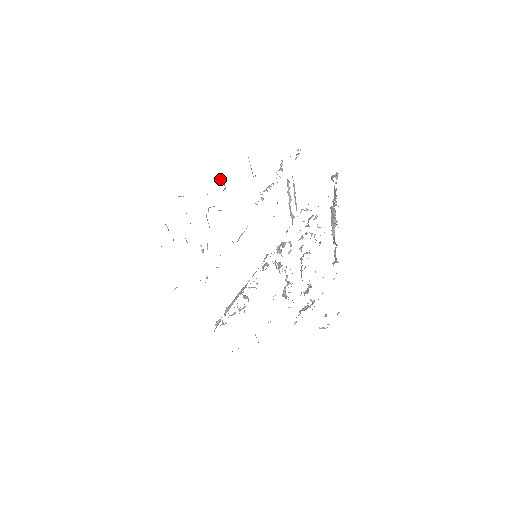
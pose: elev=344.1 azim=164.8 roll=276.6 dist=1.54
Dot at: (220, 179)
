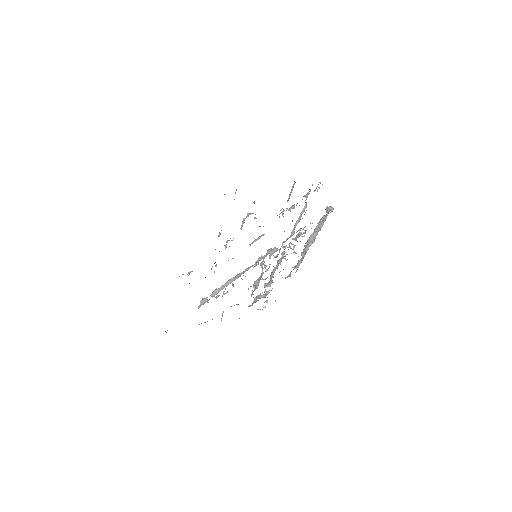
Dot at: occluded
